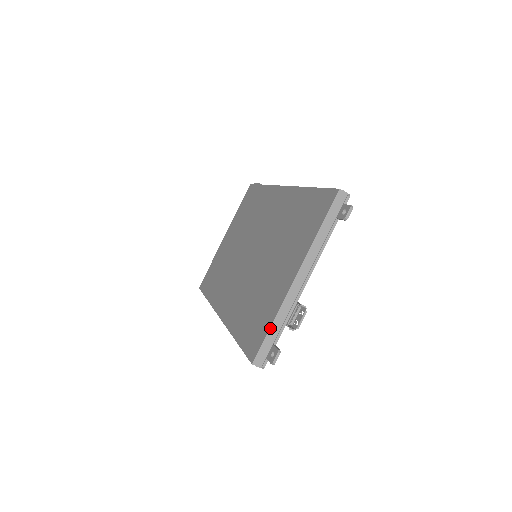
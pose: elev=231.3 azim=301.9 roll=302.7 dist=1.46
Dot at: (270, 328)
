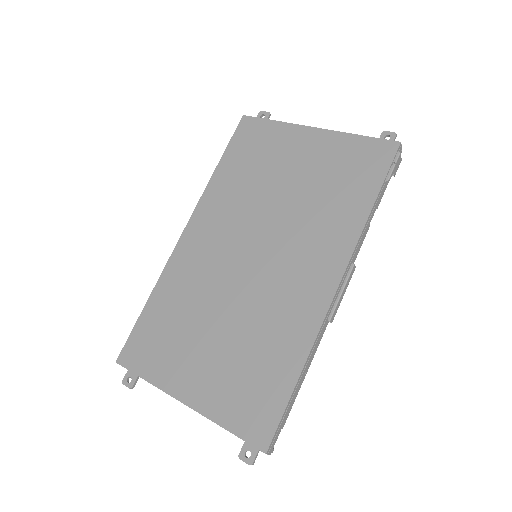
Dot at: (142, 378)
